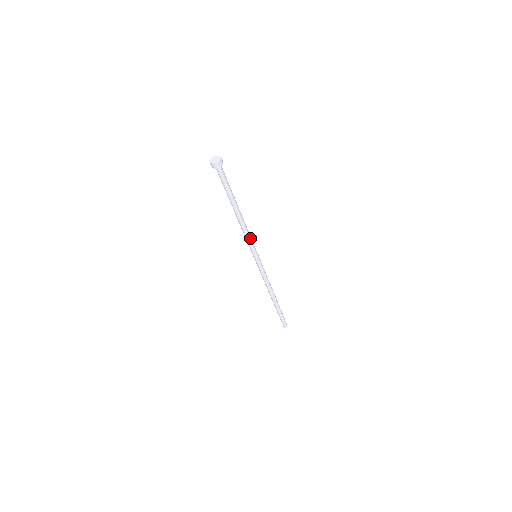
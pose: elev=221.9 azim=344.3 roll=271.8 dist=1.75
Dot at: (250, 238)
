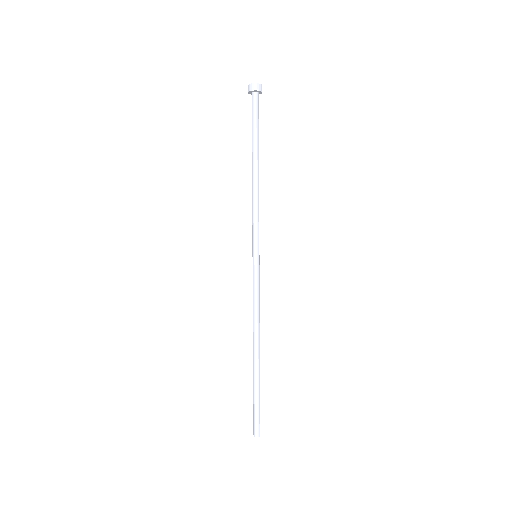
Dot at: (257, 218)
